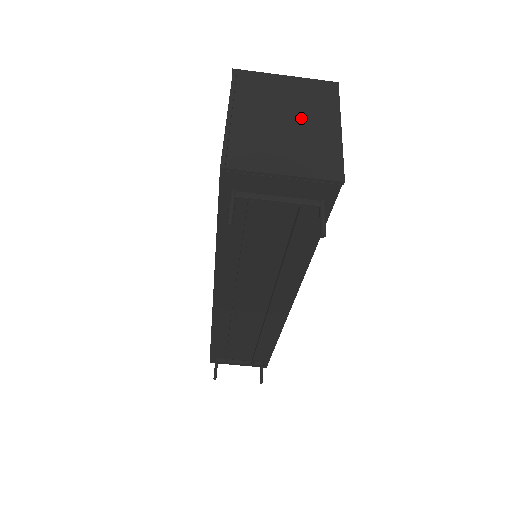
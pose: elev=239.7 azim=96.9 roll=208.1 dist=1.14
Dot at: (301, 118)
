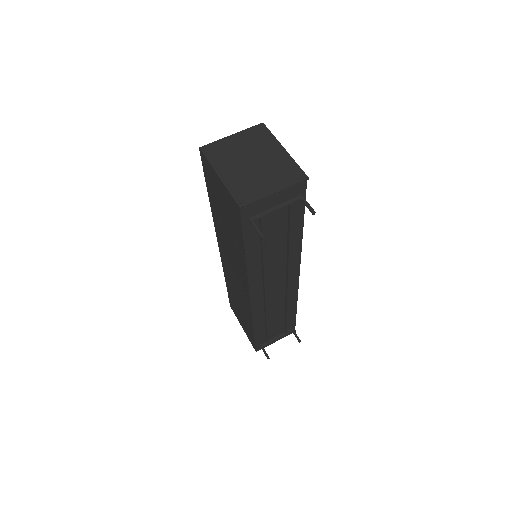
Dot at: (260, 155)
